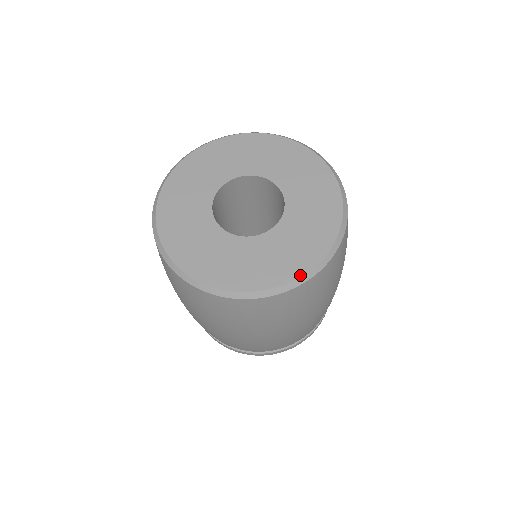
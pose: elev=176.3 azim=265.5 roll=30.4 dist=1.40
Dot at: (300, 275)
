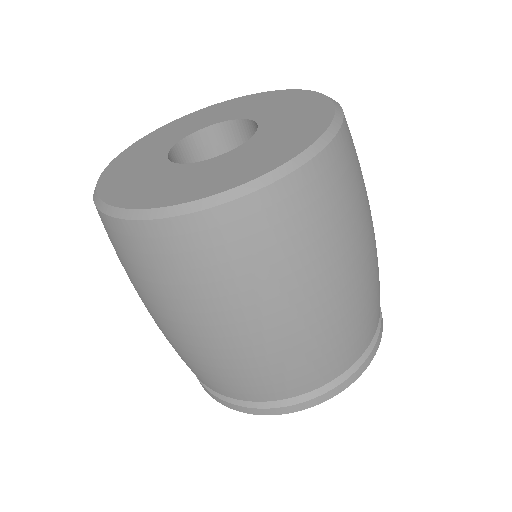
Dot at: (278, 165)
